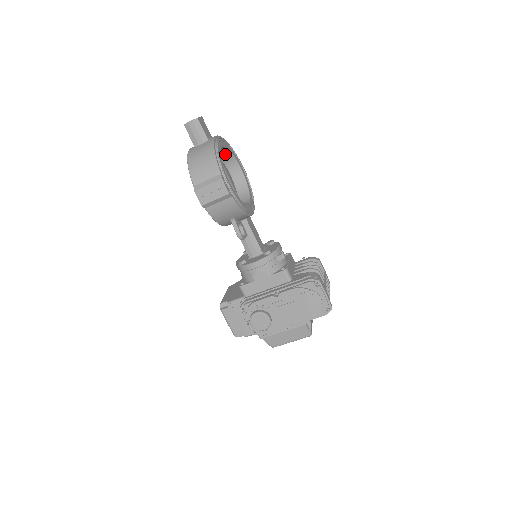
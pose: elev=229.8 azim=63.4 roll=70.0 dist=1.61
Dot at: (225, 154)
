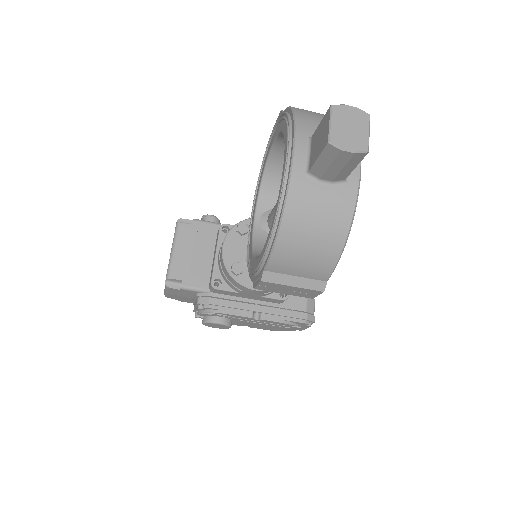
Dot at: occluded
